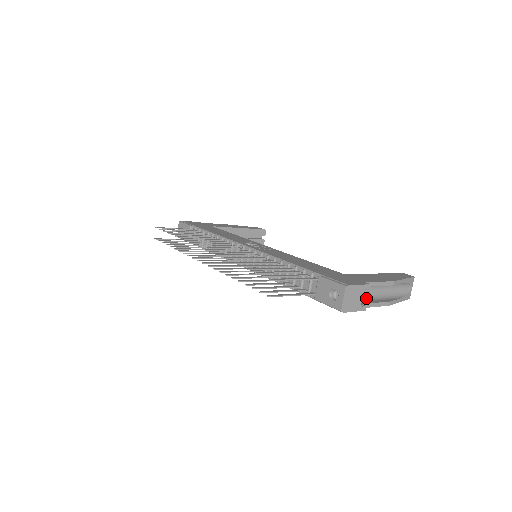
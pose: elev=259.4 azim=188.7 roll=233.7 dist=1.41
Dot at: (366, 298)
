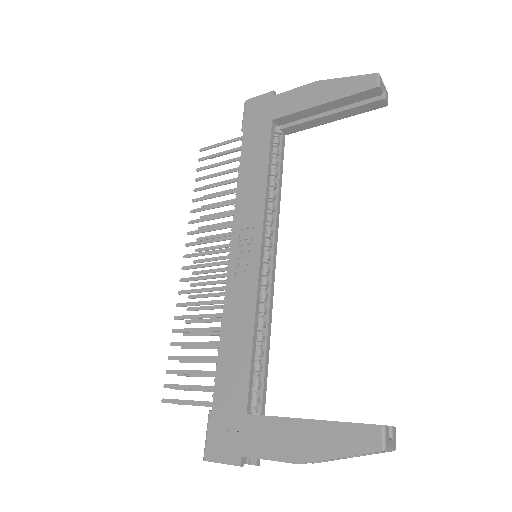
Dot at: occluded
